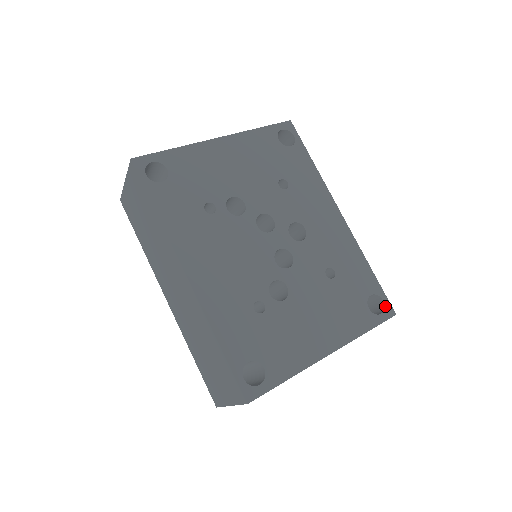
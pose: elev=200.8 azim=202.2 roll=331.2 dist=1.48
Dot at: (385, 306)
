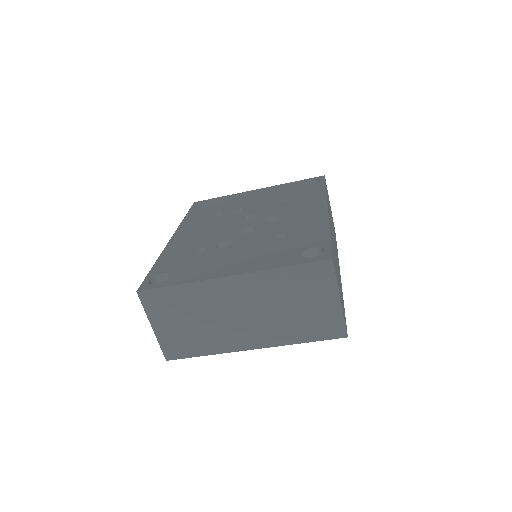
Dot at: (323, 253)
